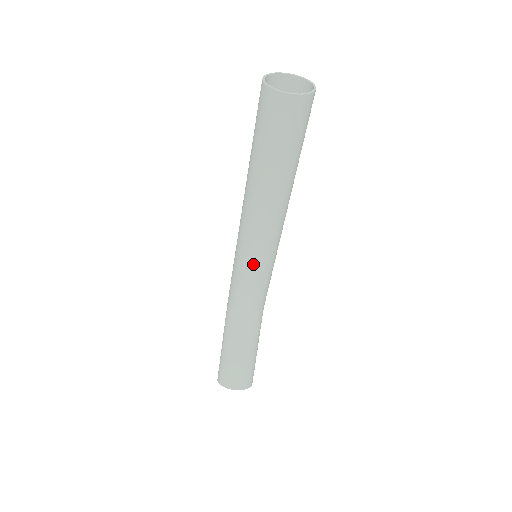
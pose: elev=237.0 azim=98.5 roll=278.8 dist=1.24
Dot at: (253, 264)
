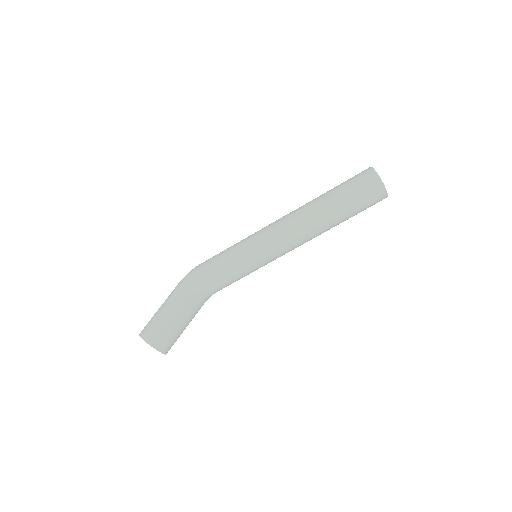
Dot at: (260, 263)
